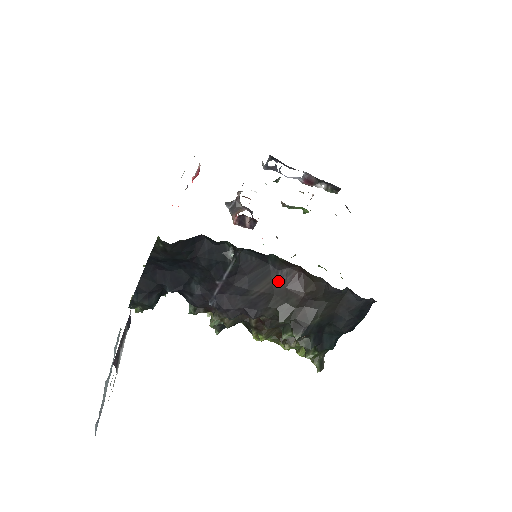
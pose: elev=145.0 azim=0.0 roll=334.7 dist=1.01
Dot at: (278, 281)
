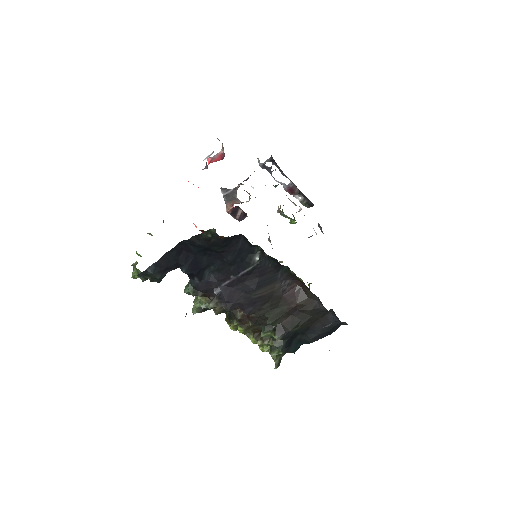
Dot at: (279, 288)
